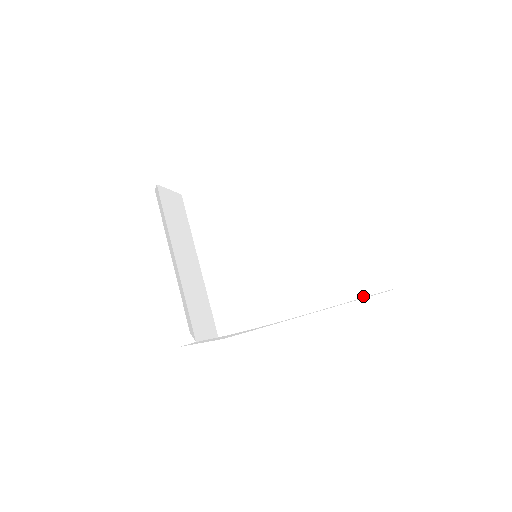
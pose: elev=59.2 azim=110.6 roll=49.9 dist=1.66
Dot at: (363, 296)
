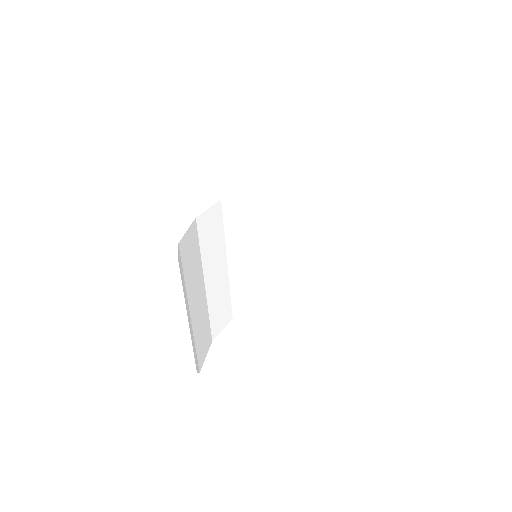
Dot at: (340, 299)
